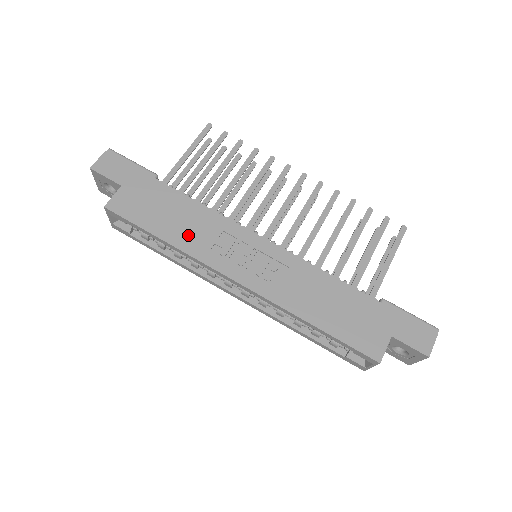
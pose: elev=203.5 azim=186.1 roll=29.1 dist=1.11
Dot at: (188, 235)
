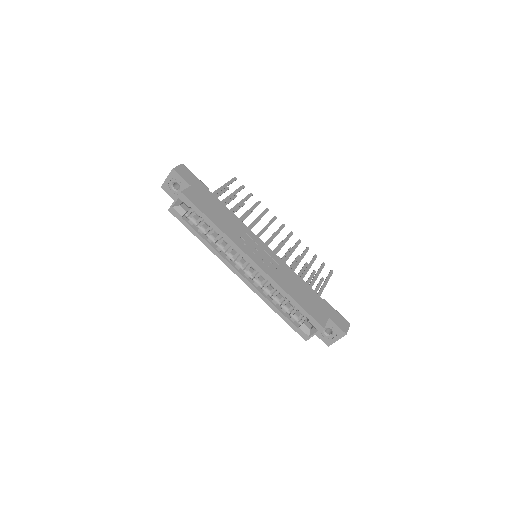
Dot at: (227, 226)
